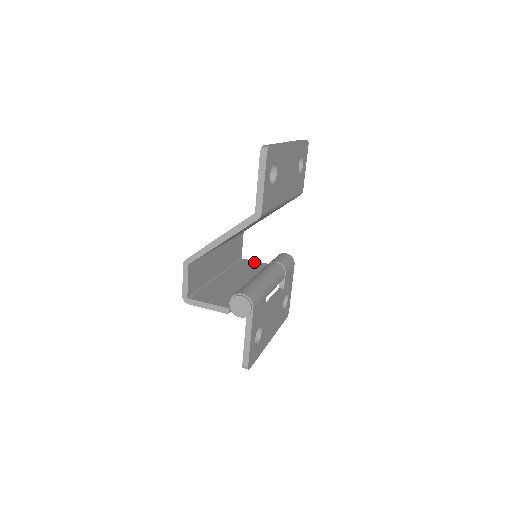
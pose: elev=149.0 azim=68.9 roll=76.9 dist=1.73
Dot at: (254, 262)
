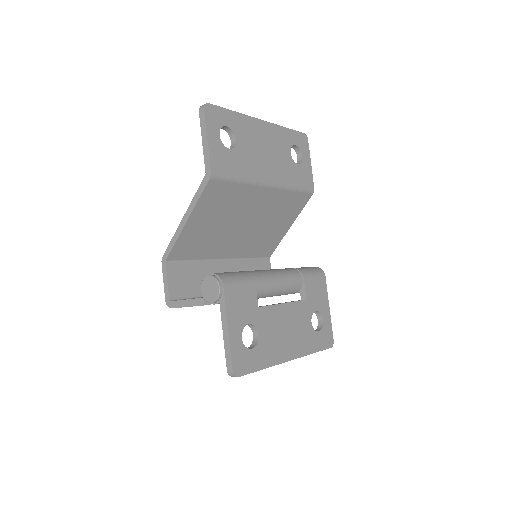
Dot at: occluded
